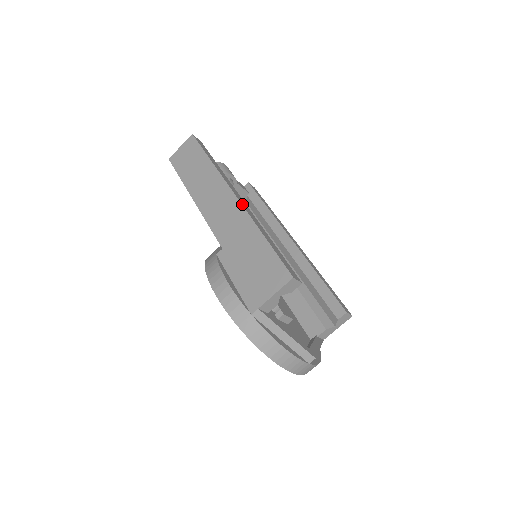
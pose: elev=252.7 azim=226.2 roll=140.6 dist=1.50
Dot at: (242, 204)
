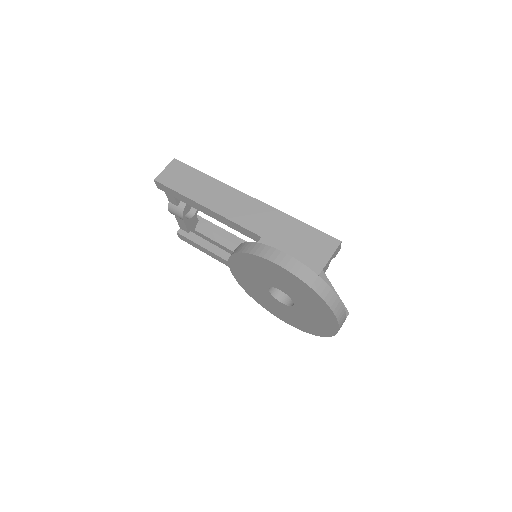
Dot at: (263, 203)
